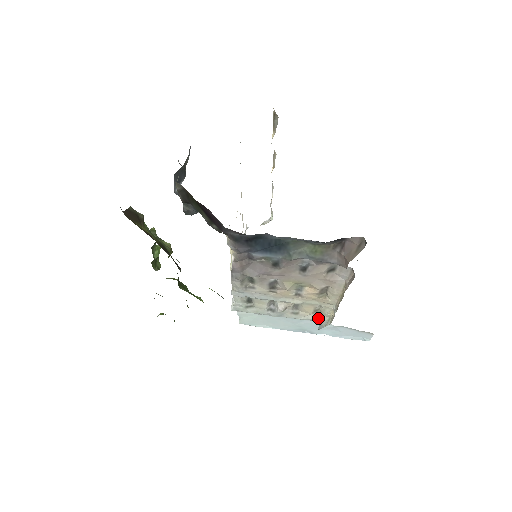
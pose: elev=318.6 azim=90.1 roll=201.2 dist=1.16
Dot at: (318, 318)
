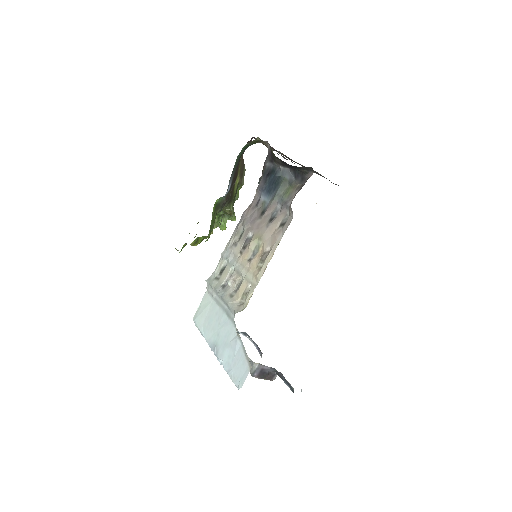
Dot at: (238, 308)
